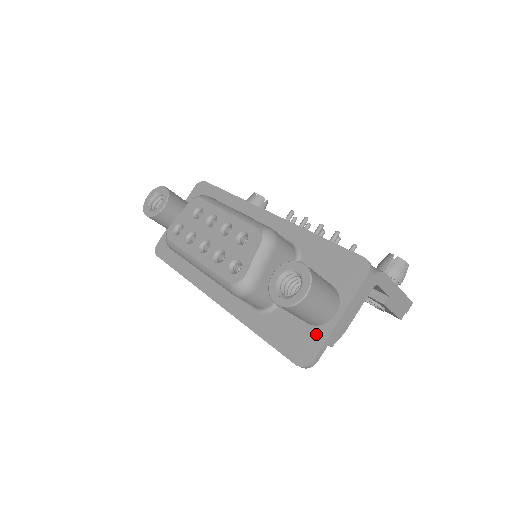
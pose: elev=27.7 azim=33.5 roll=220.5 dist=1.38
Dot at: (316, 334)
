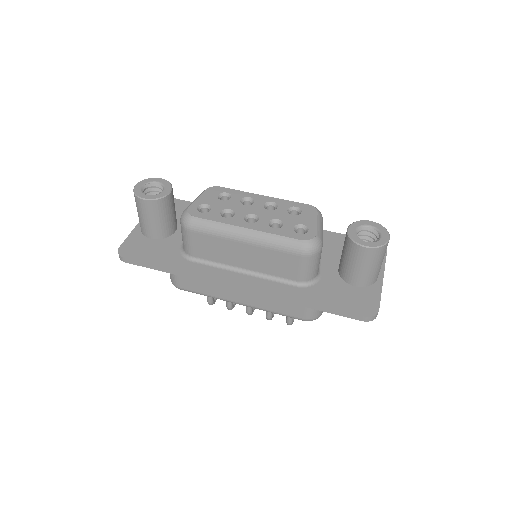
Dot at: (369, 292)
